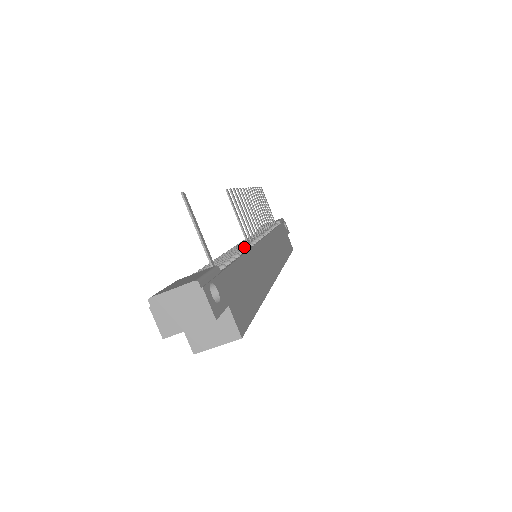
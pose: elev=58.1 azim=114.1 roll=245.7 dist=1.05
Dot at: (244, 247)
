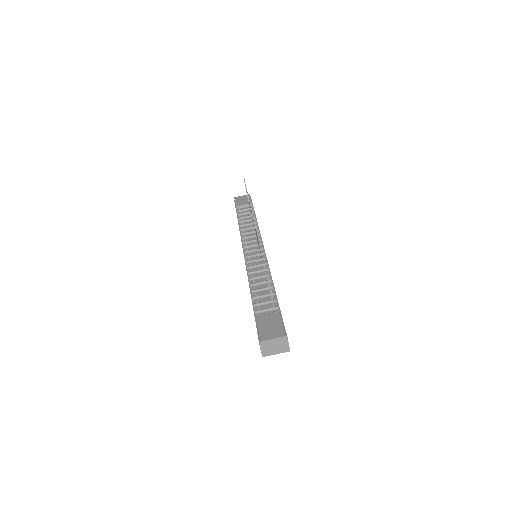
Dot at: (265, 269)
